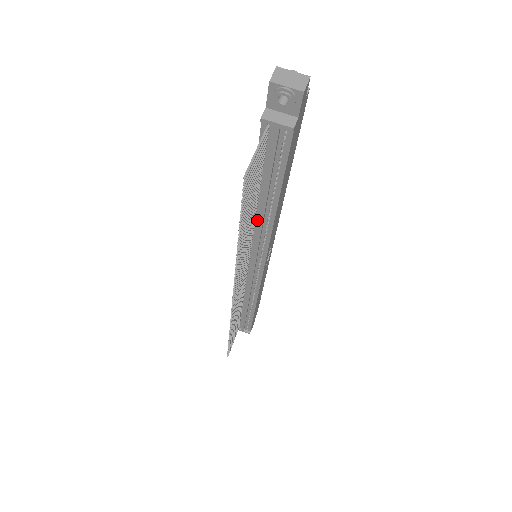
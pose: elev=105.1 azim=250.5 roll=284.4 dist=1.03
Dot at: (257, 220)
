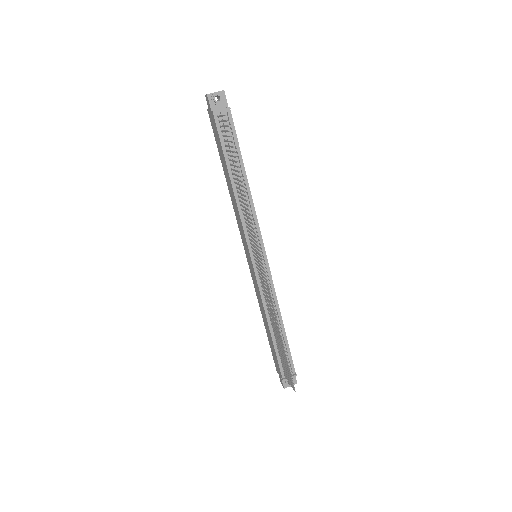
Dot at: occluded
